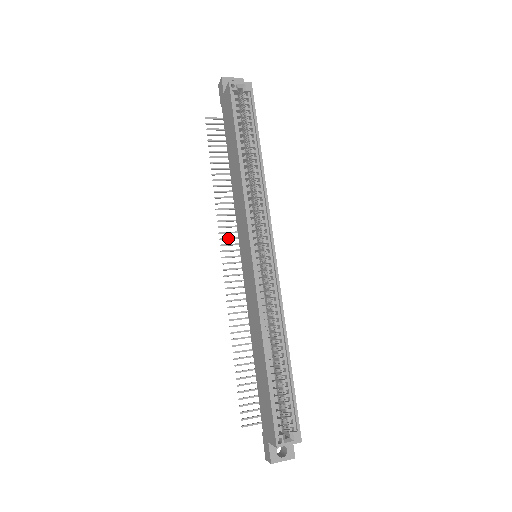
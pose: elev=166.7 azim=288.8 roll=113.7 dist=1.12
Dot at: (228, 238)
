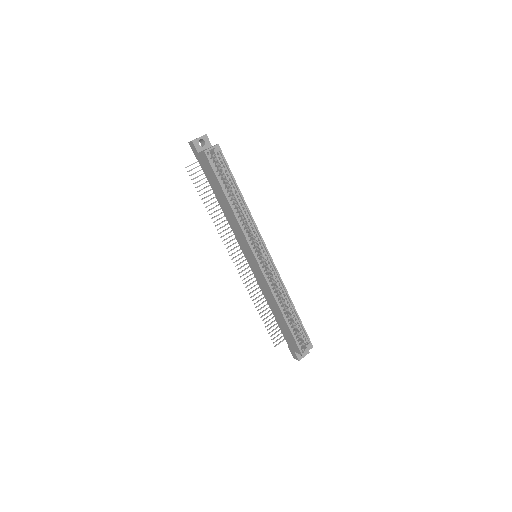
Dot at: (231, 245)
